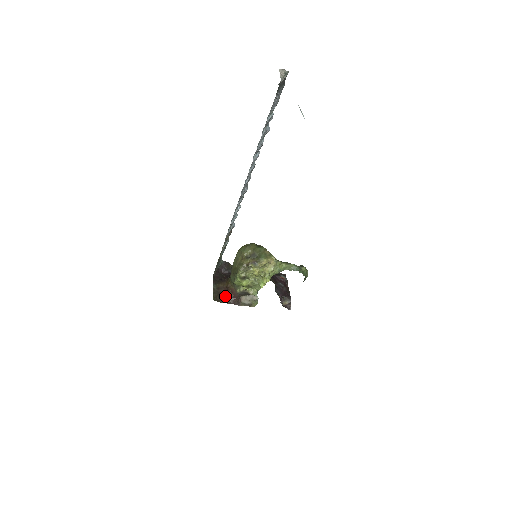
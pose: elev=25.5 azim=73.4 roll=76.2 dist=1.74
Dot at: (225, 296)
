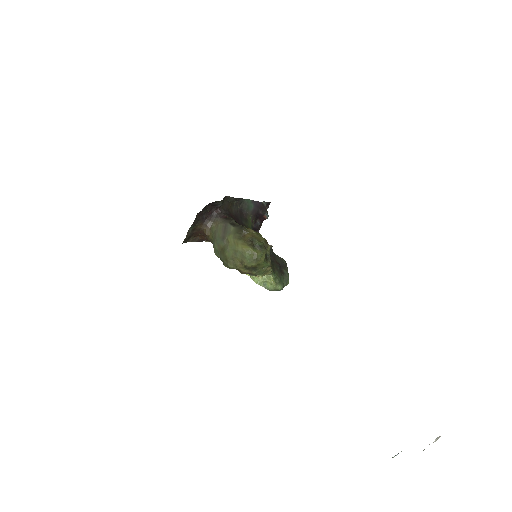
Dot at: (196, 236)
